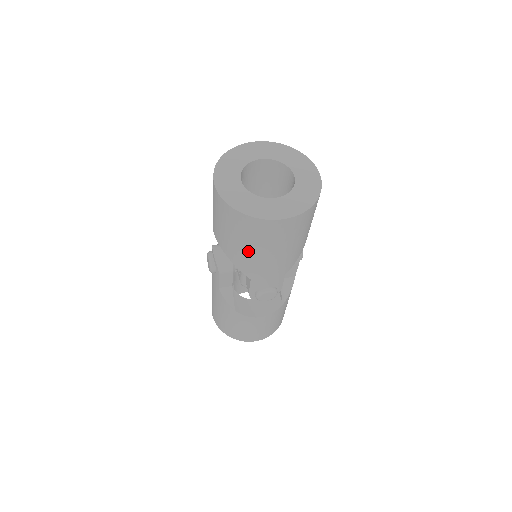
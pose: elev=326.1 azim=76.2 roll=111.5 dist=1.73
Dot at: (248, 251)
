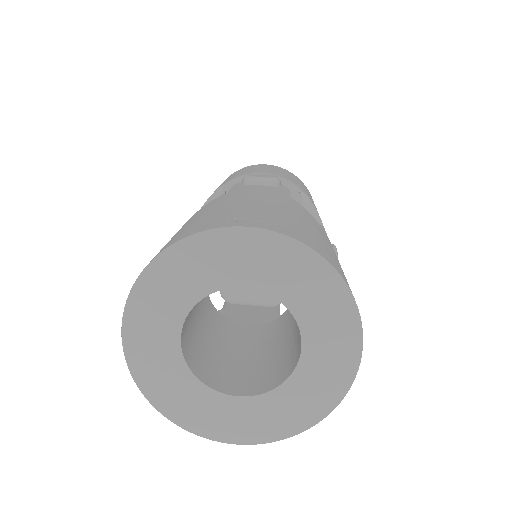
Dot at: occluded
